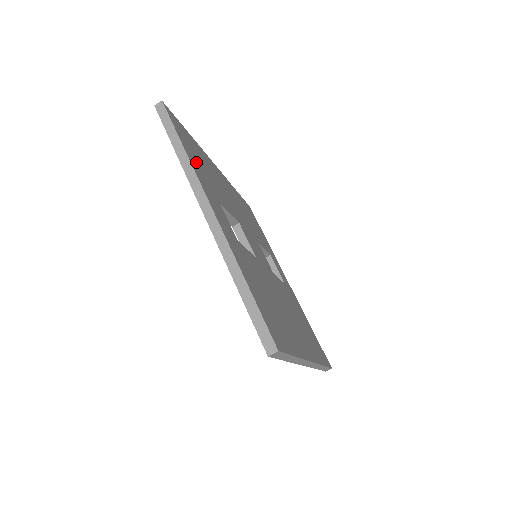
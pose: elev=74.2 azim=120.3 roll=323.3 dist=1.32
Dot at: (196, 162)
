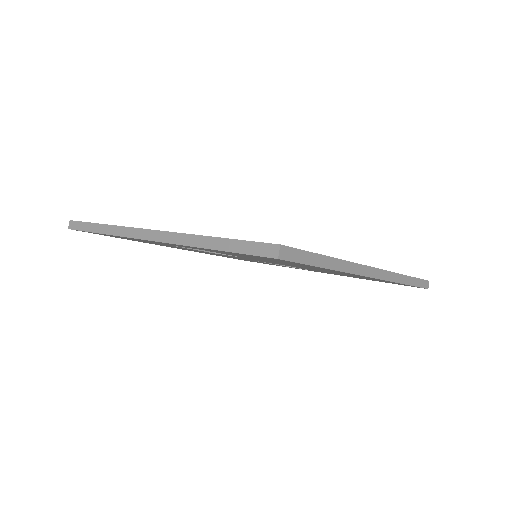
Dot at: occluded
